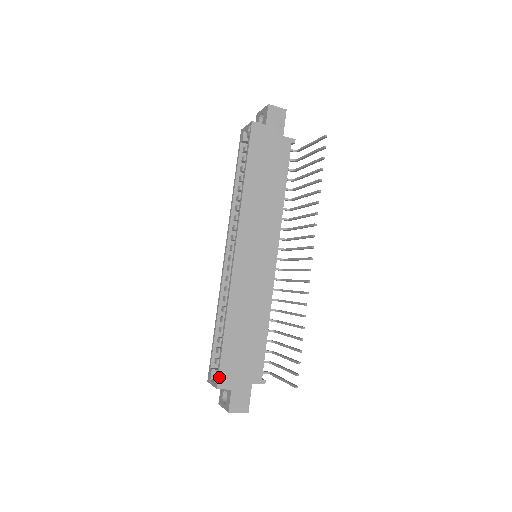
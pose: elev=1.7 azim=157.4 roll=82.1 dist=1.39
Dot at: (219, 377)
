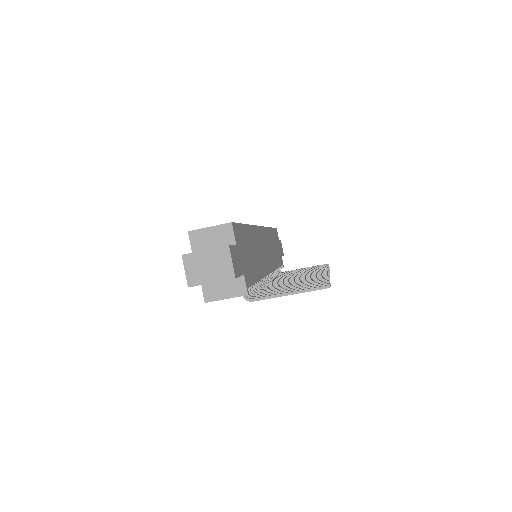
Dot at: (235, 224)
